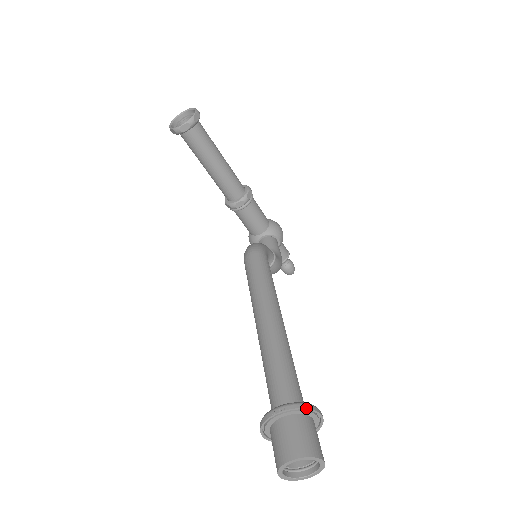
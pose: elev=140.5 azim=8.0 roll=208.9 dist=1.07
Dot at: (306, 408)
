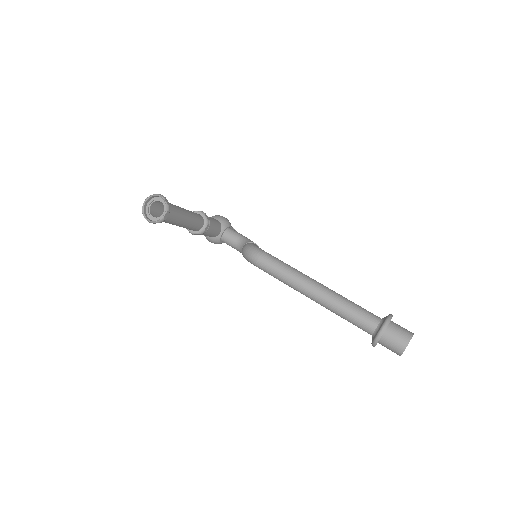
Dot at: occluded
